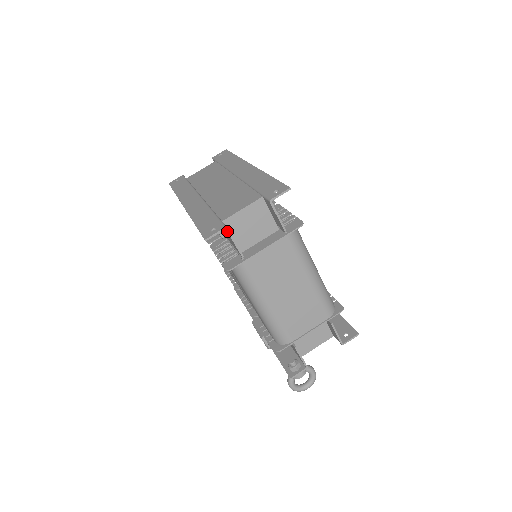
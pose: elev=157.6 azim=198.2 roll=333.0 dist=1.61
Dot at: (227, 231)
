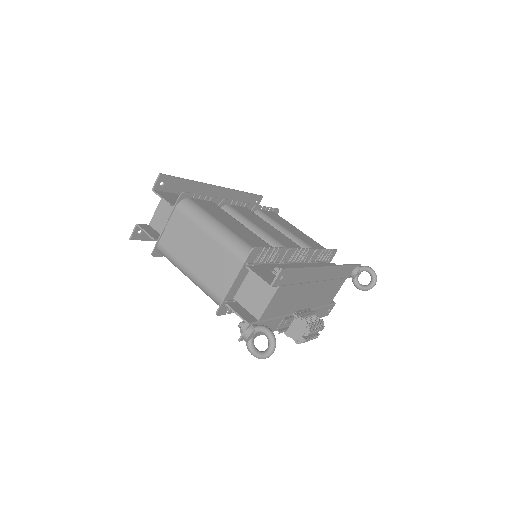
Dot at: (138, 226)
